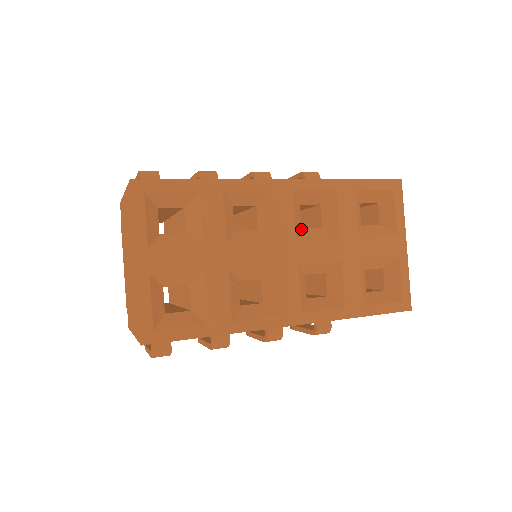
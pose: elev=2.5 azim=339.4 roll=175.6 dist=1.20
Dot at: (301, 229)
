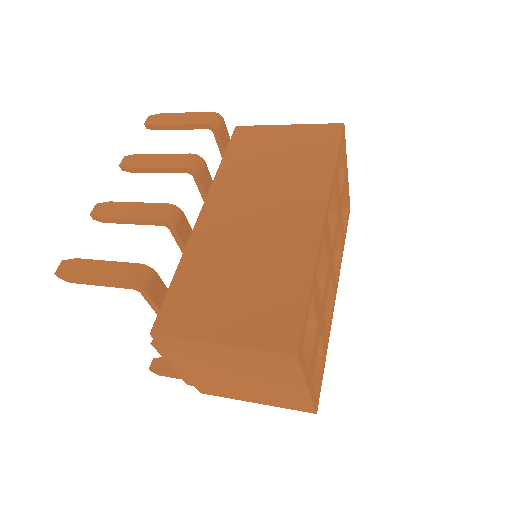
Dot at: occluded
